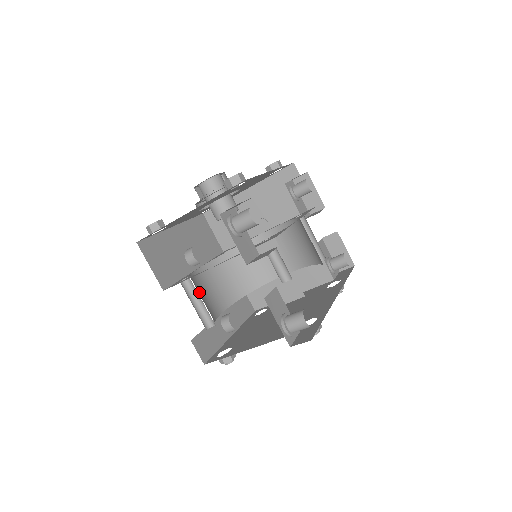
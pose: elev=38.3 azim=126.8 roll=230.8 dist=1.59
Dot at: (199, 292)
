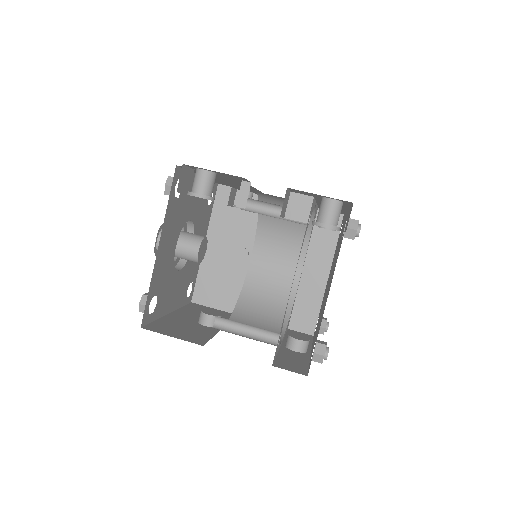
Dot at: occluded
